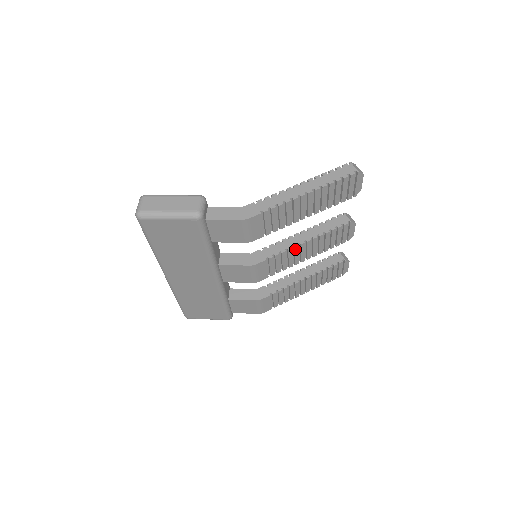
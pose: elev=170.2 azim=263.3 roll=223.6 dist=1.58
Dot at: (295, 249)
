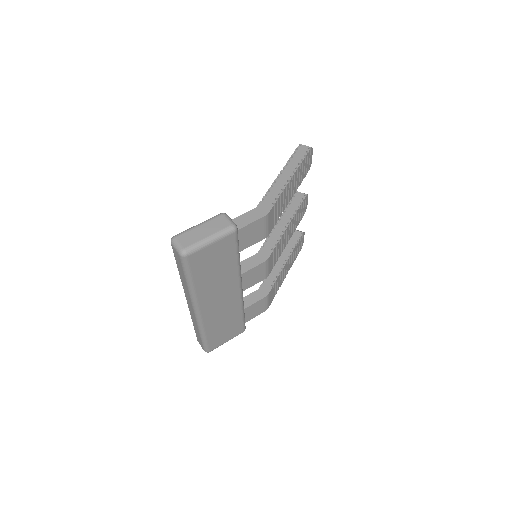
Dot at: (285, 233)
